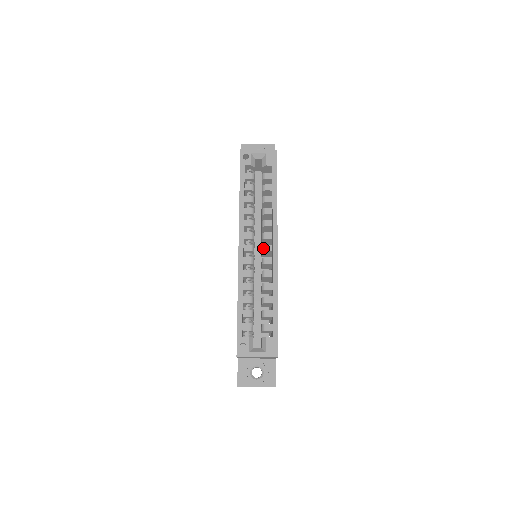
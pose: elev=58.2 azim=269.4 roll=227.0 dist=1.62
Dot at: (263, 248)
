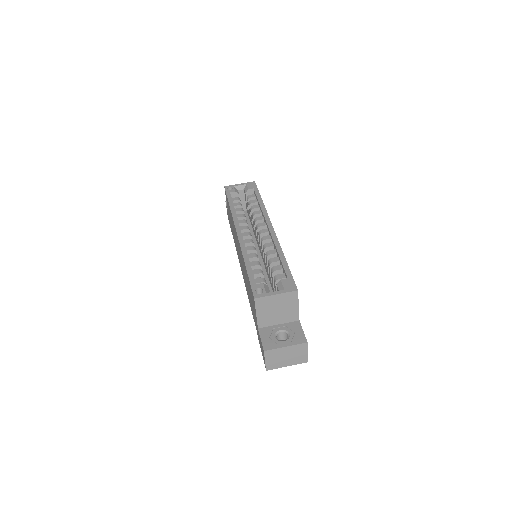
Dot at: (260, 232)
